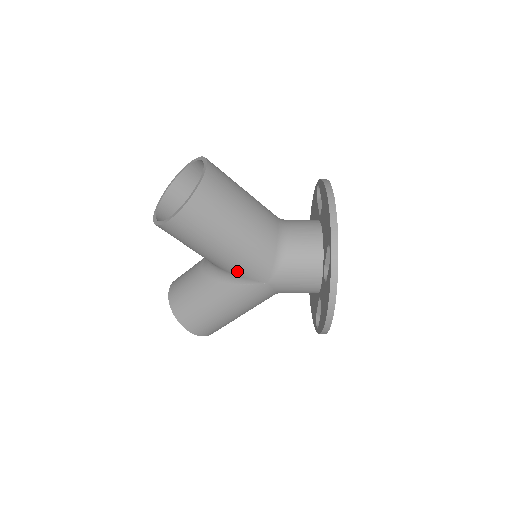
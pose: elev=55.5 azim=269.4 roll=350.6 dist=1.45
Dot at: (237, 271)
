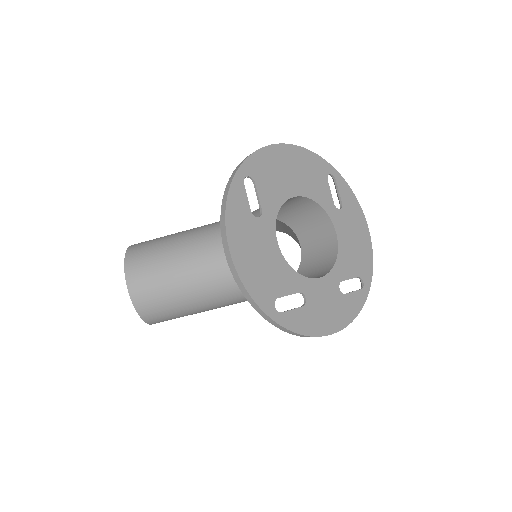
Dot at: occluded
